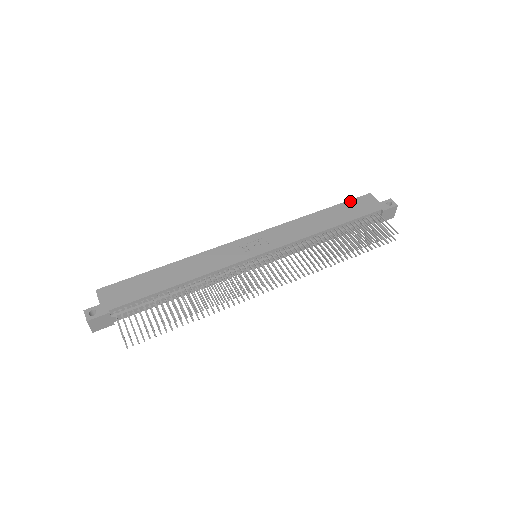
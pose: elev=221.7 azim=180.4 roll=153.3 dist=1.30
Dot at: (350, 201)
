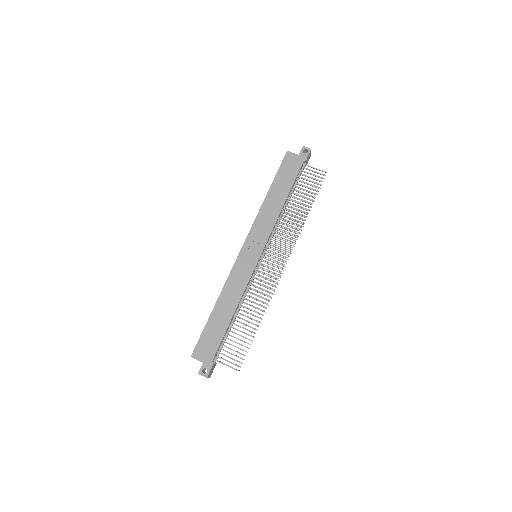
Dot at: (280, 168)
